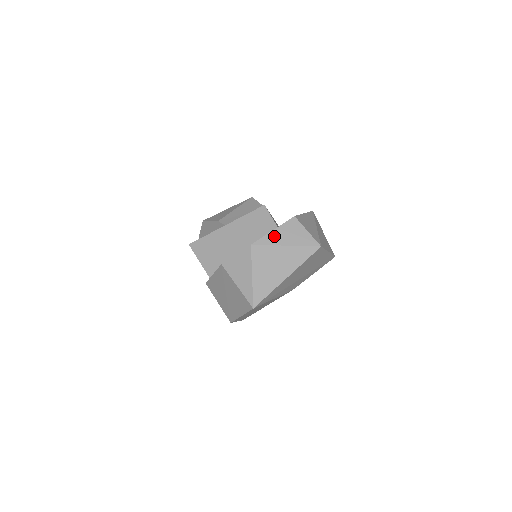
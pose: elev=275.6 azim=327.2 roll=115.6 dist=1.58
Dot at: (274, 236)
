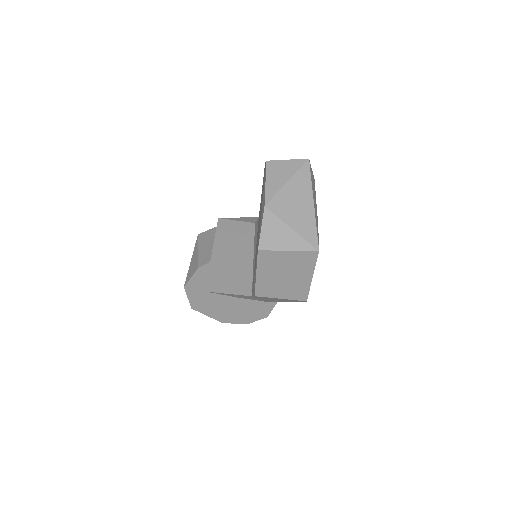
Dot at: (271, 185)
